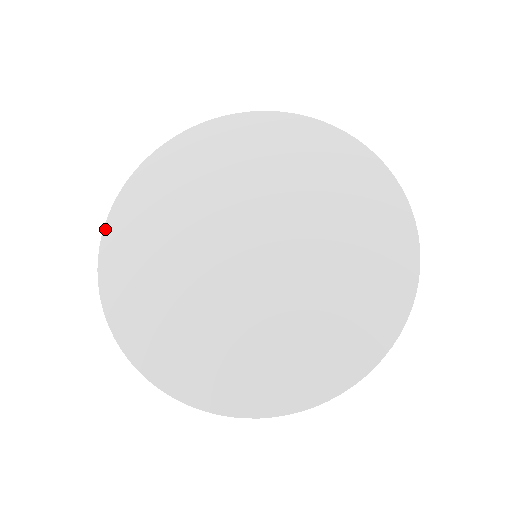
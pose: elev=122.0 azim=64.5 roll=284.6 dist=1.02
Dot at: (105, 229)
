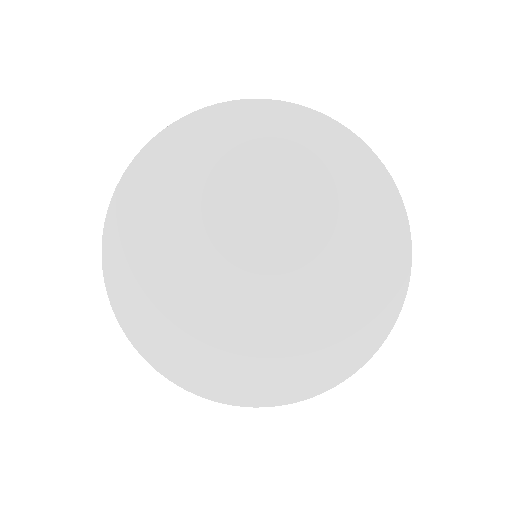
Dot at: (138, 349)
